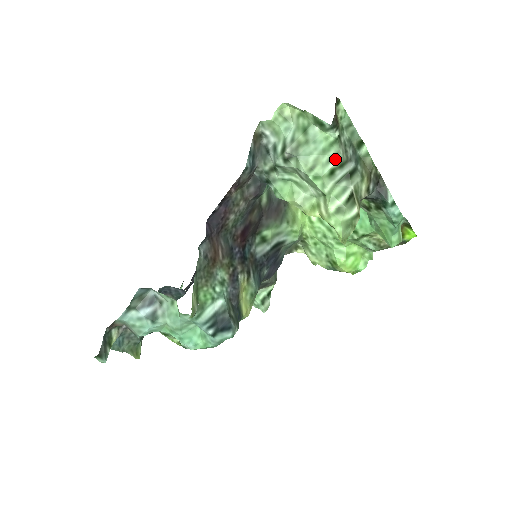
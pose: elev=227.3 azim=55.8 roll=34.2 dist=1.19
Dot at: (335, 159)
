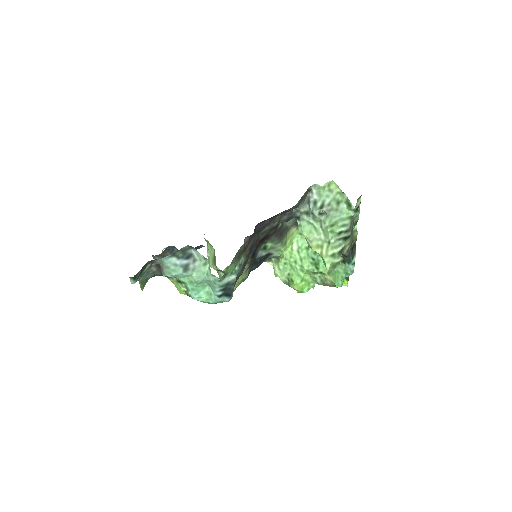
Dot at: (346, 227)
